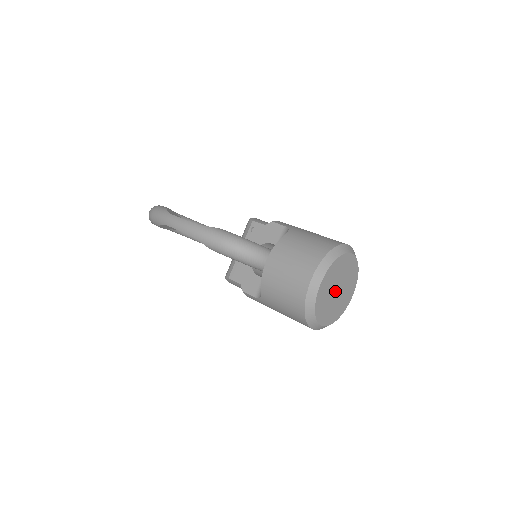
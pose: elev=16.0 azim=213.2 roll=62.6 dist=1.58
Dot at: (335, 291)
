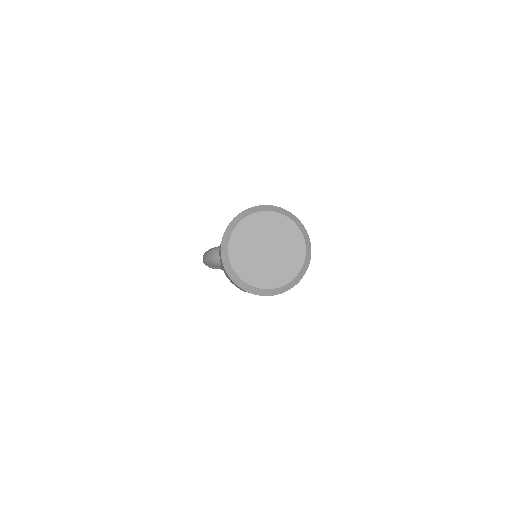
Dot at: (263, 252)
